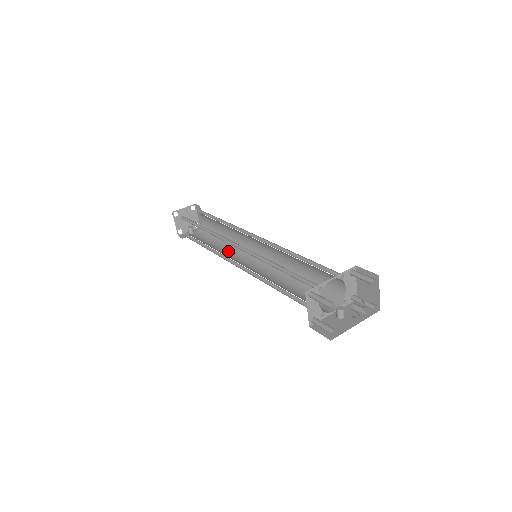
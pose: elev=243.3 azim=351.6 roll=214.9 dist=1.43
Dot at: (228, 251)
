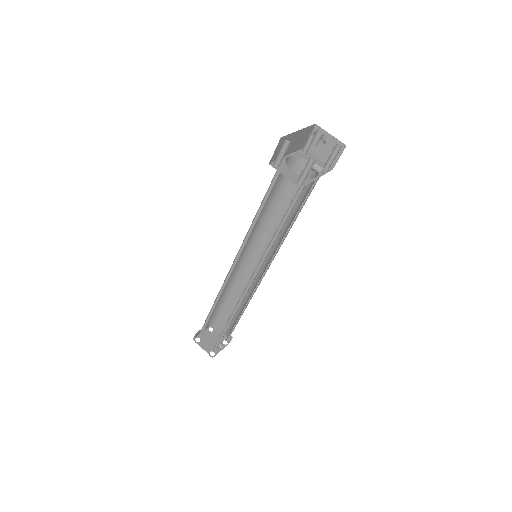
Dot at: occluded
